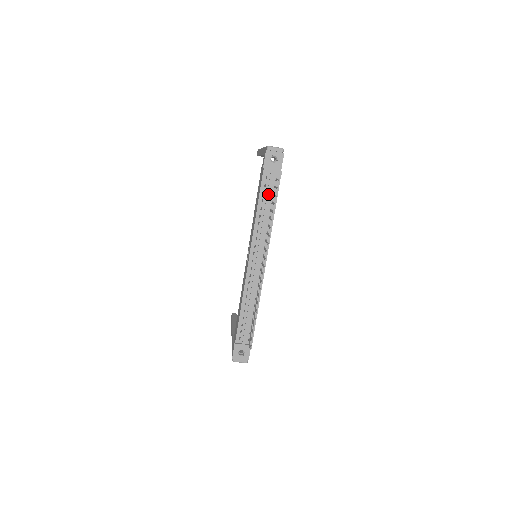
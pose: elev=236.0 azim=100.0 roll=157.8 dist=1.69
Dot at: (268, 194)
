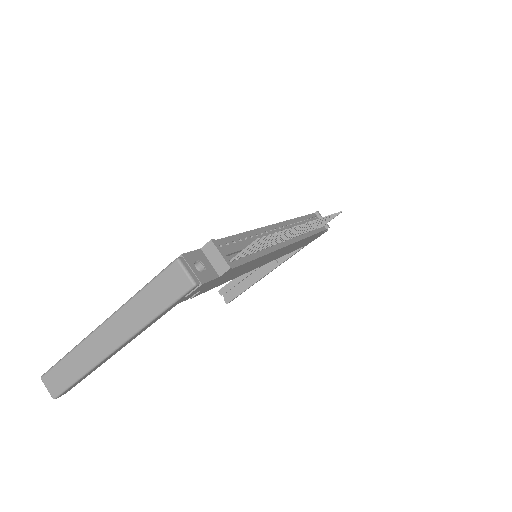
Dot at: occluded
